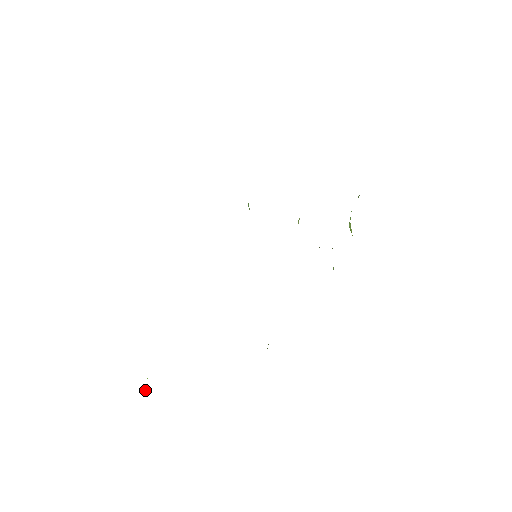
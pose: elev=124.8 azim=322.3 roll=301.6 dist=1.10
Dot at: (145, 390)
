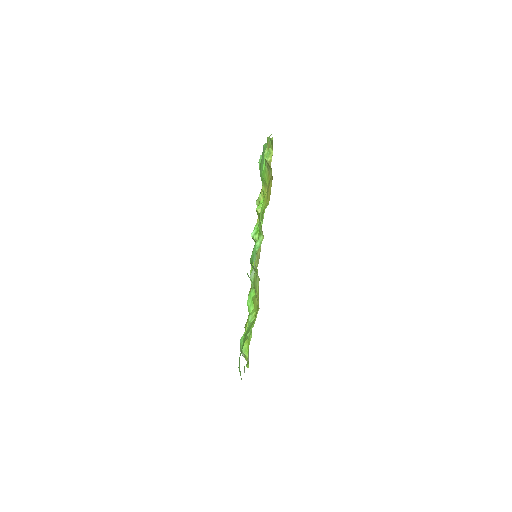
Dot at: (246, 354)
